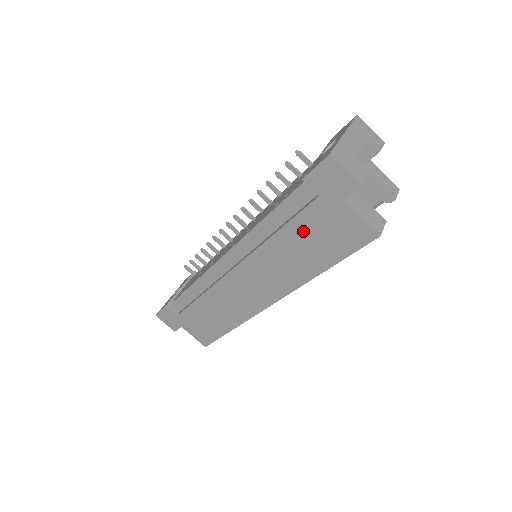
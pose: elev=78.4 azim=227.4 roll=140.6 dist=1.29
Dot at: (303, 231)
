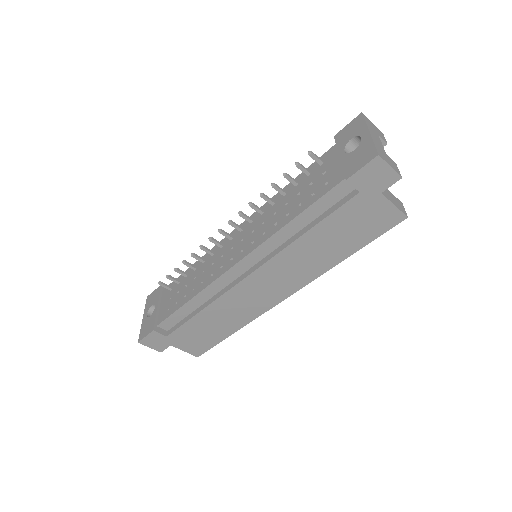
Dot at: (336, 225)
